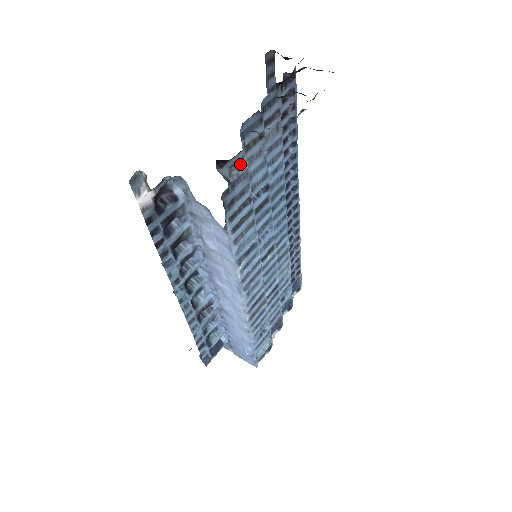
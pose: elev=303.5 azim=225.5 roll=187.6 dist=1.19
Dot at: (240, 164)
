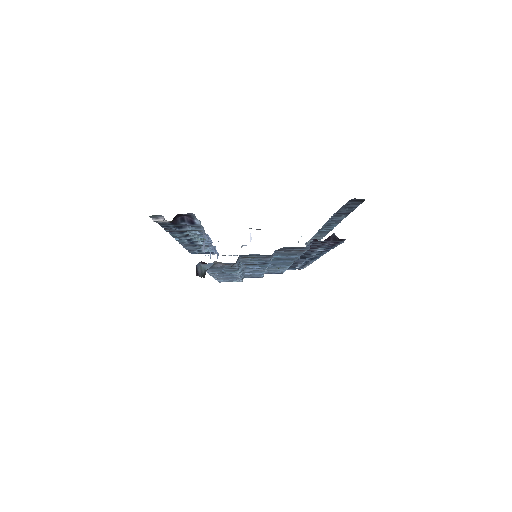
Dot at: (228, 264)
